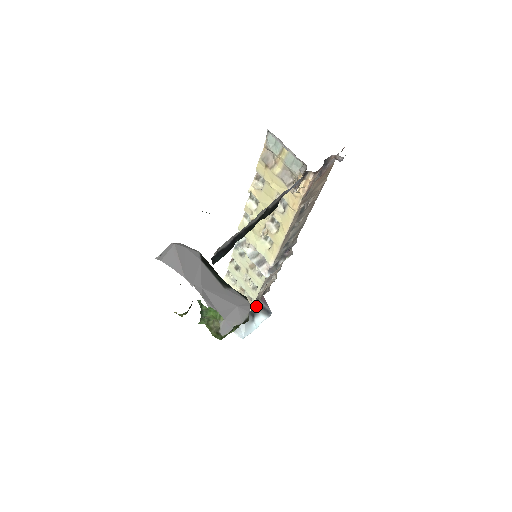
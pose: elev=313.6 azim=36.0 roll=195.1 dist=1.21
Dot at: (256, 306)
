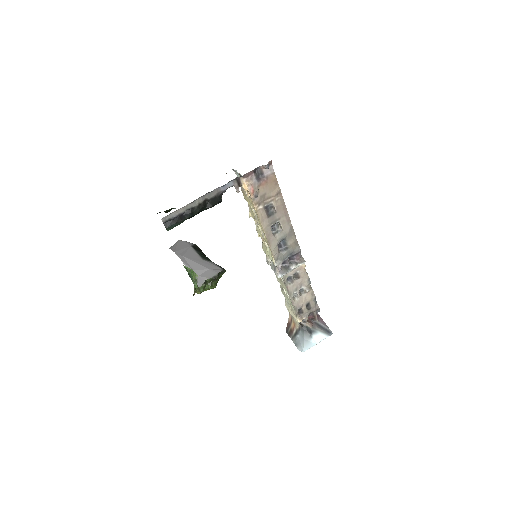
Dot at: (313, 325)
